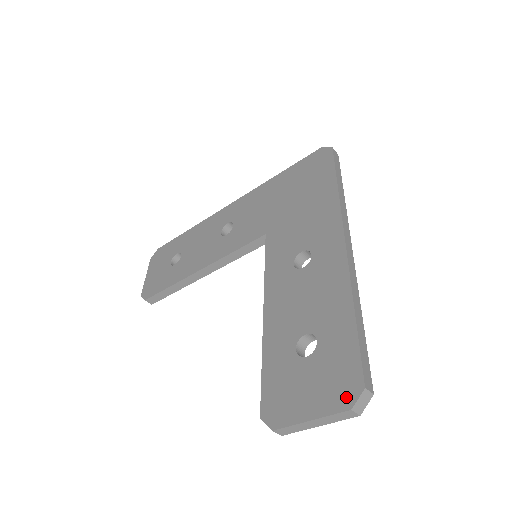
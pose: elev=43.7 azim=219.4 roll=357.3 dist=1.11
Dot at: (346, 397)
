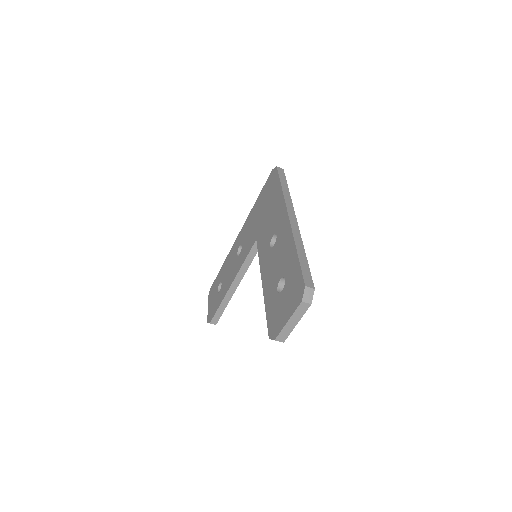
Dot at: (299, 297)
